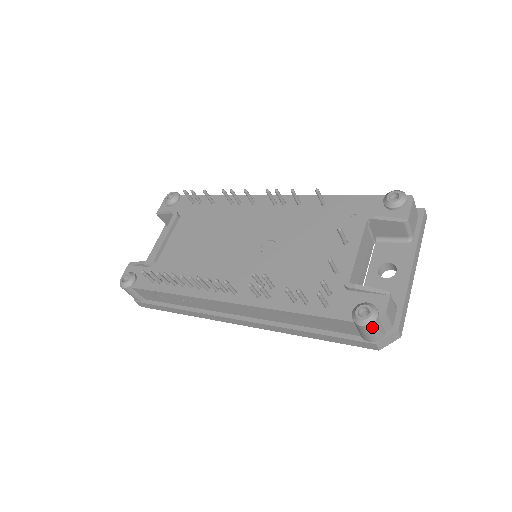
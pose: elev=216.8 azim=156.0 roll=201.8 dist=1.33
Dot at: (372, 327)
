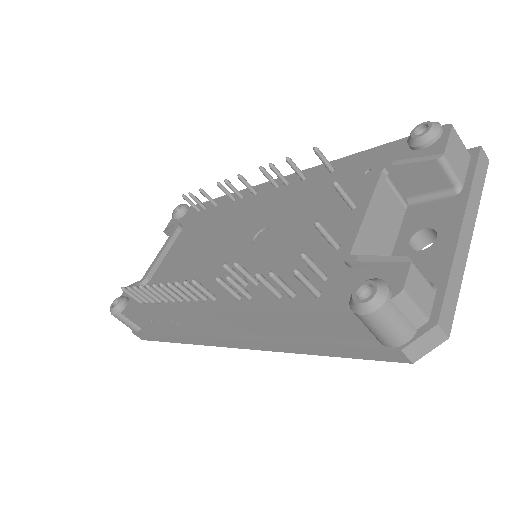
Dot at: (381, 316)
